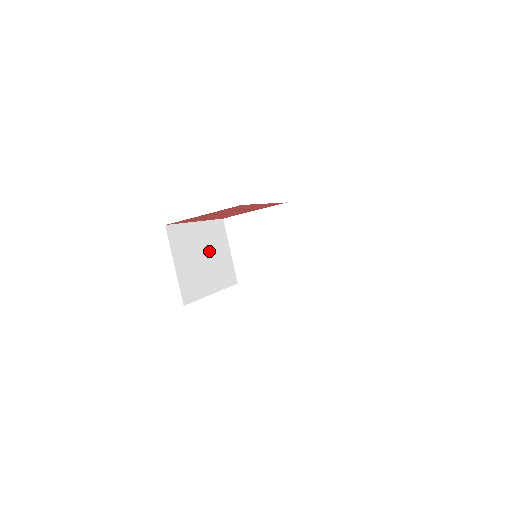
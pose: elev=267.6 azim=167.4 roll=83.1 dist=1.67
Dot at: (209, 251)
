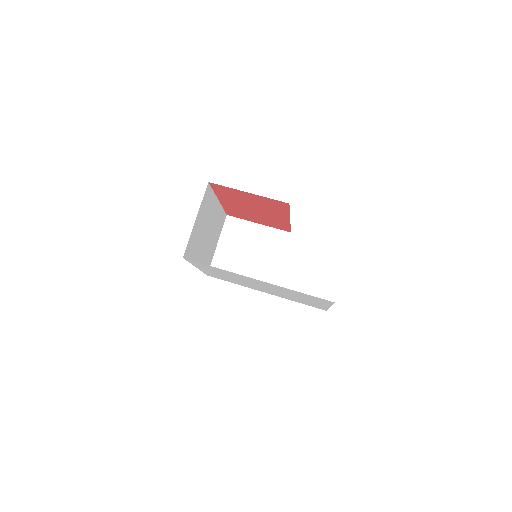
Dot at: (211, 231)
